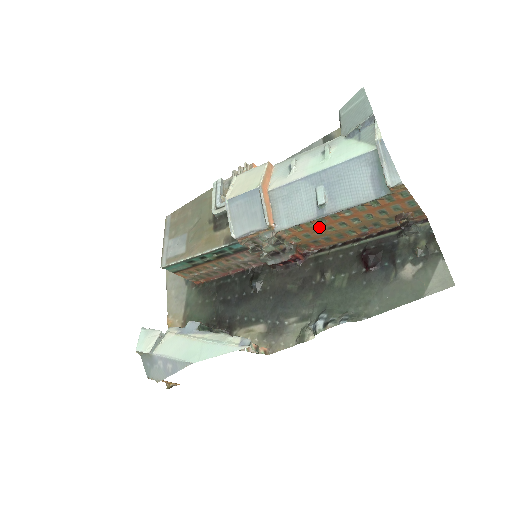
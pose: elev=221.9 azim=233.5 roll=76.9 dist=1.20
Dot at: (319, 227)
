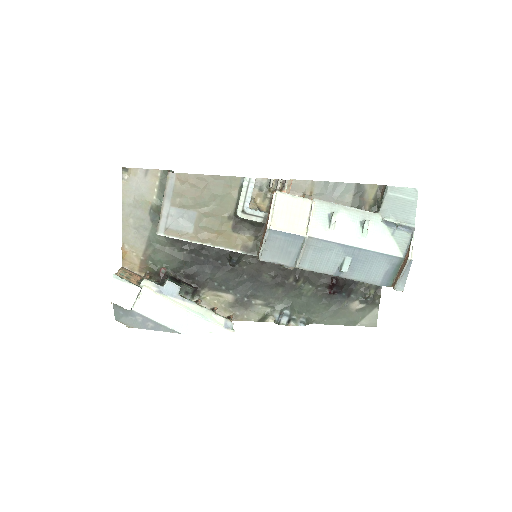
Dot at: occluded
